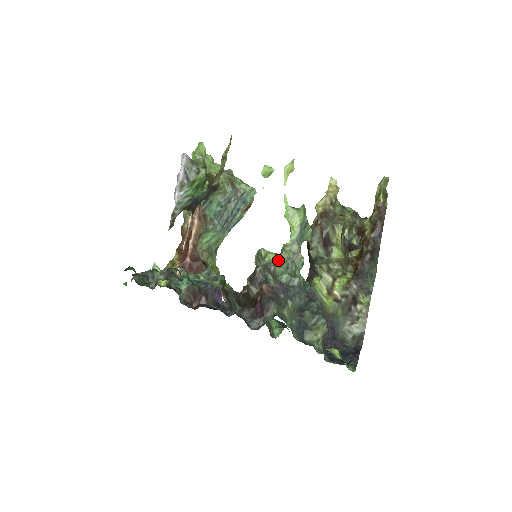
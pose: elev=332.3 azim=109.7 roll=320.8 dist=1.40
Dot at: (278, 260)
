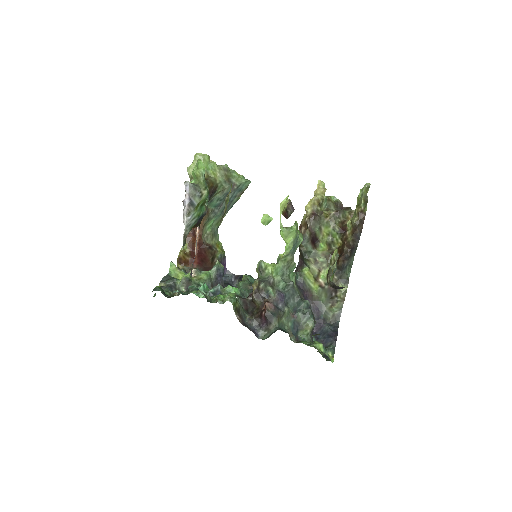
Dot at: (276, 270)
